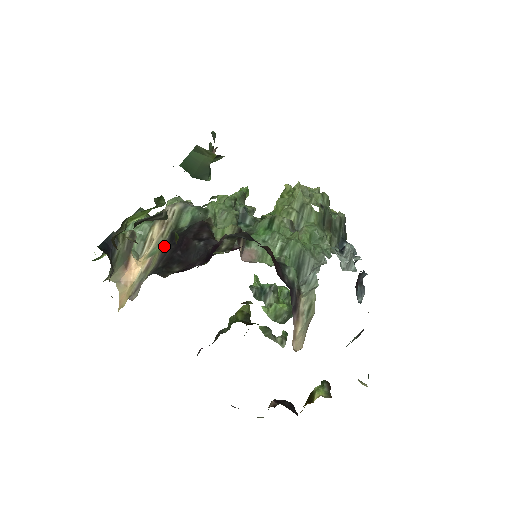
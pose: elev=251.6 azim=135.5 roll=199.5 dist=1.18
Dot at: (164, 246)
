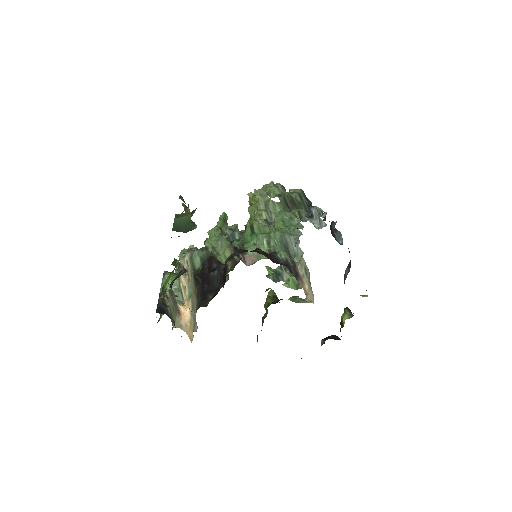
Dot at: (194, 287)
